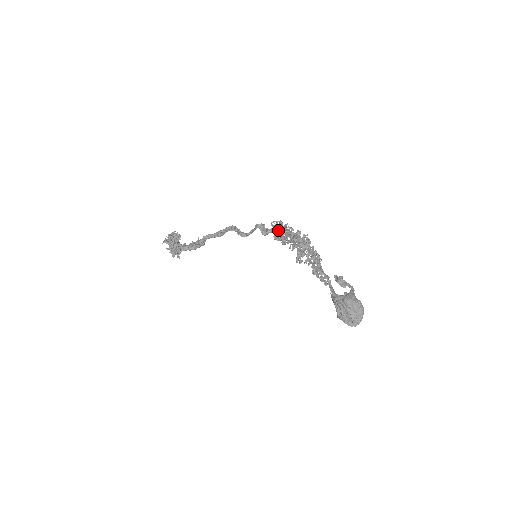
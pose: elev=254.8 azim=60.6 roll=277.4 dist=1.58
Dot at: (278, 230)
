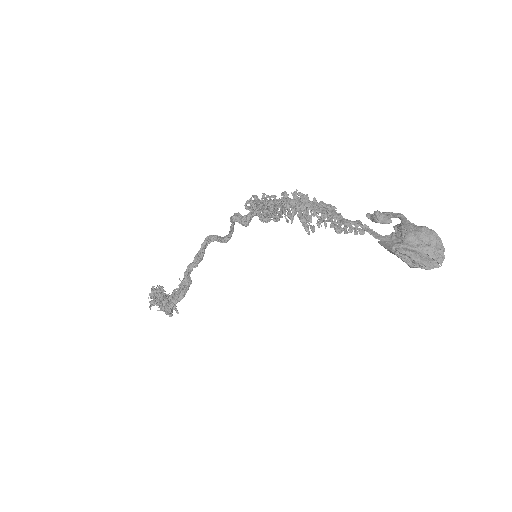
Dot at: (258, 209)
